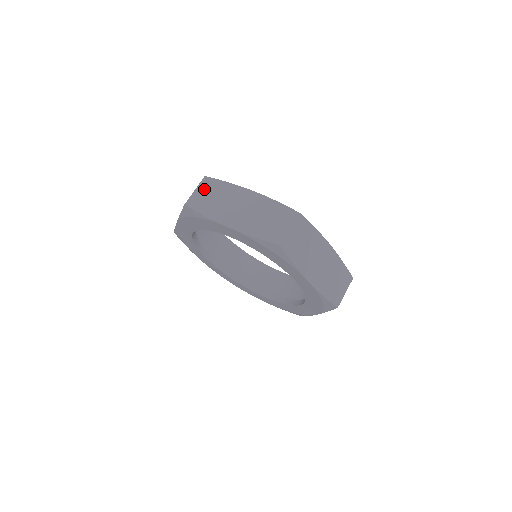
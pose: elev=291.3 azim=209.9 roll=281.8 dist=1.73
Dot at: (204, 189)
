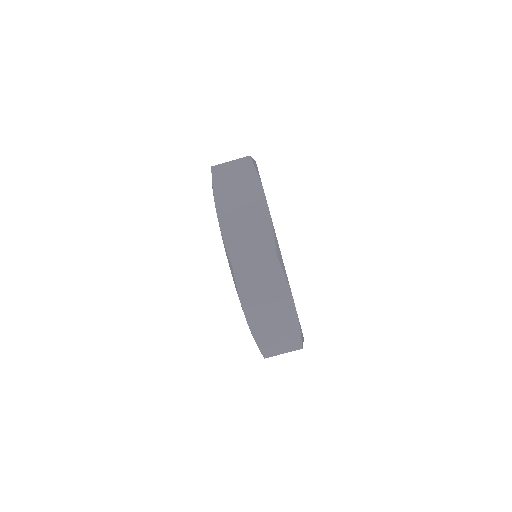
Dot at: (263, 269)
